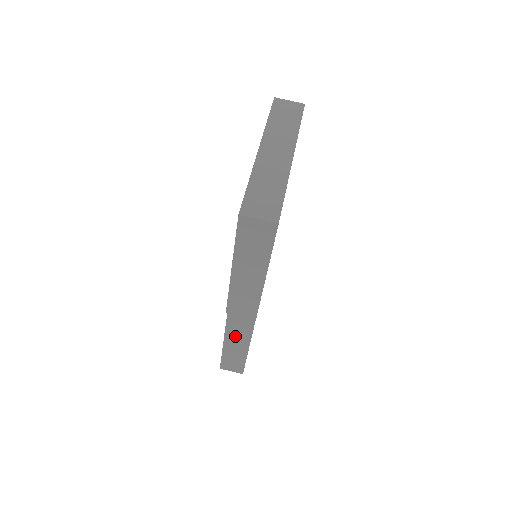
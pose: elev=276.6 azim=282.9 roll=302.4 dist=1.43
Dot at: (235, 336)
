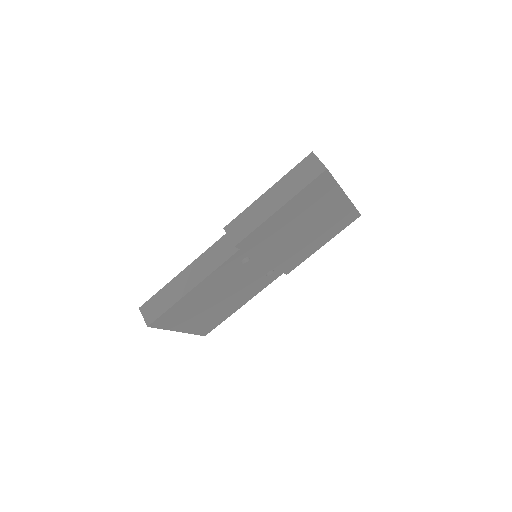
Dot at: (194, 272)
